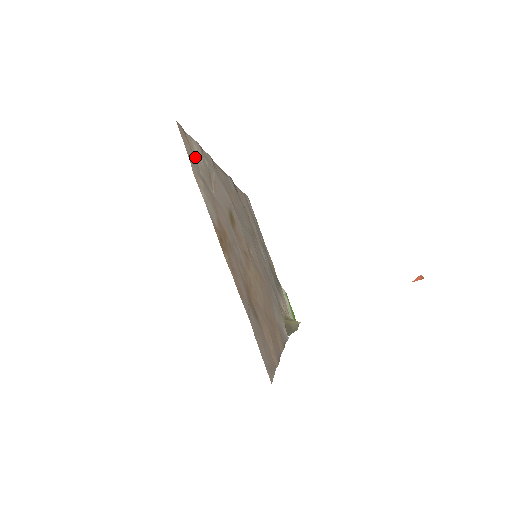
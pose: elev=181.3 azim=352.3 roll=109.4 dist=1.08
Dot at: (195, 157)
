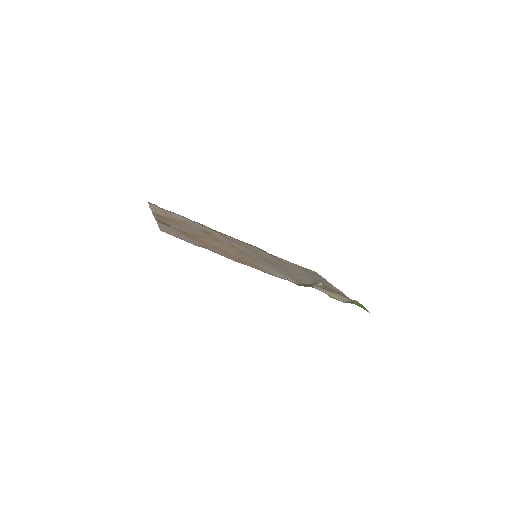
Dot at: (165, 211)
